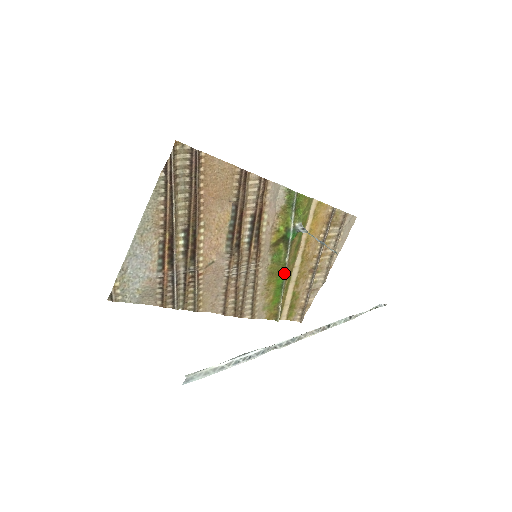
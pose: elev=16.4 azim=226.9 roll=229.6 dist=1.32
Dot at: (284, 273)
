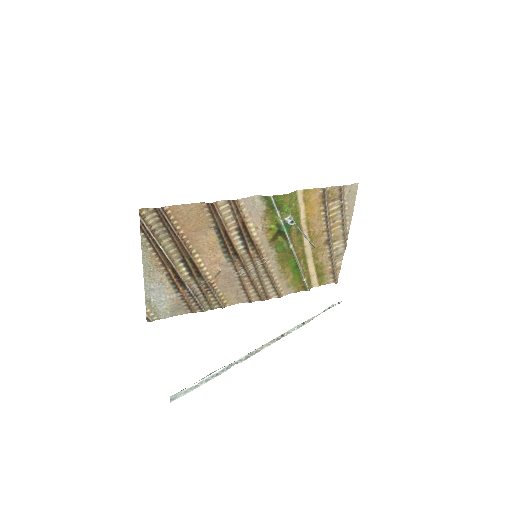
Dot at: (294, 257)
